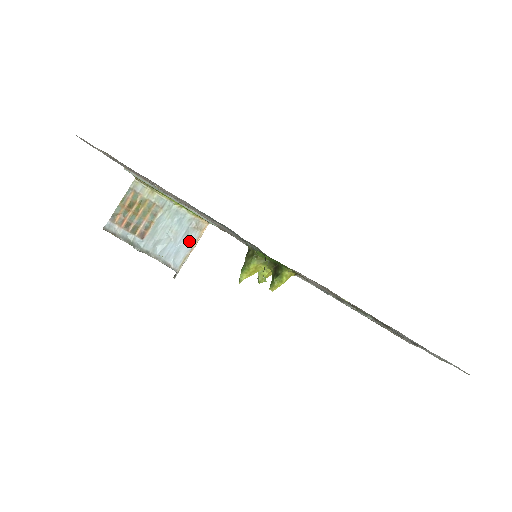
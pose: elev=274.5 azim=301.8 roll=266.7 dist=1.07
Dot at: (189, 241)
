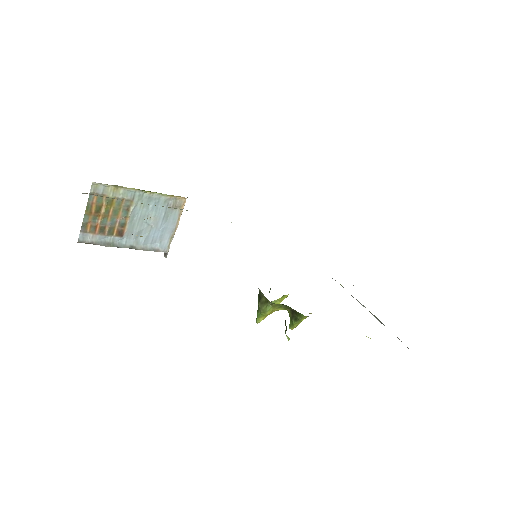
Dot at: (171, 221)
